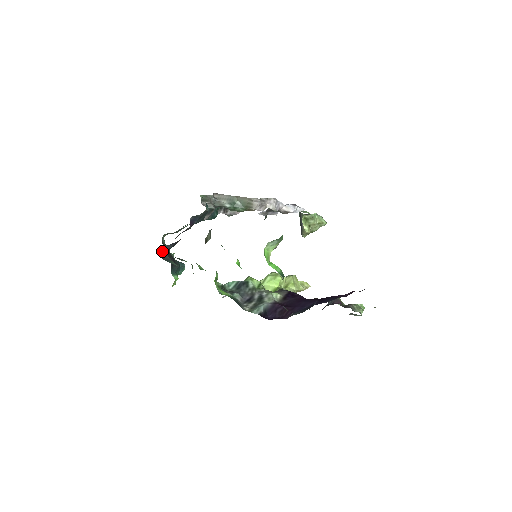
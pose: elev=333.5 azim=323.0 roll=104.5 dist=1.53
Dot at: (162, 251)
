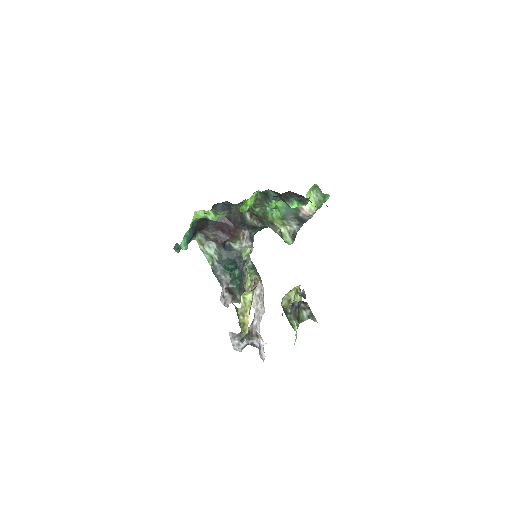
Dot at: (216, 207)
